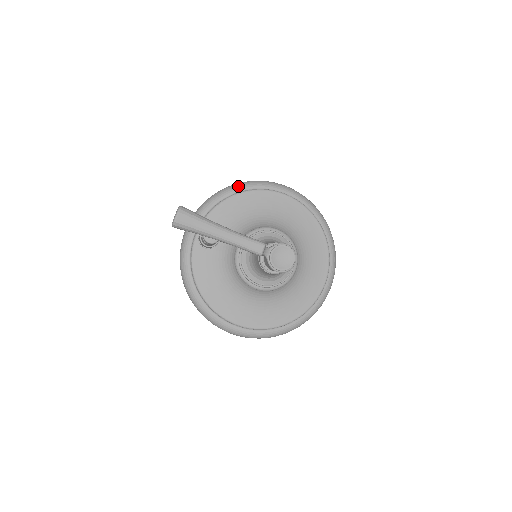
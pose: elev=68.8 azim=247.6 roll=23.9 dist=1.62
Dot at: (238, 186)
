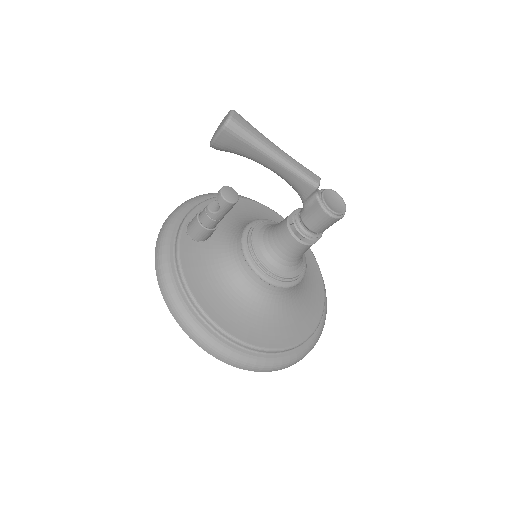
Dot at: occluded
